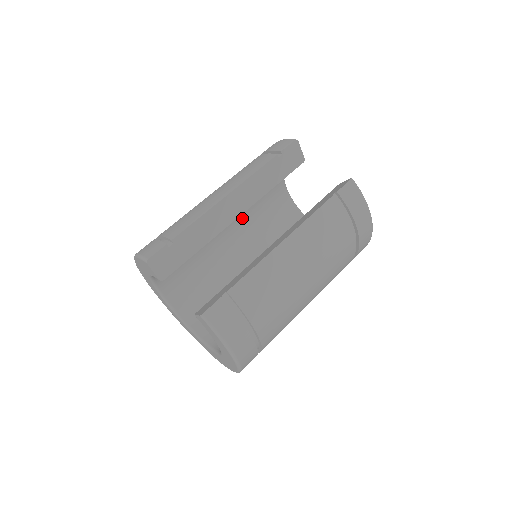
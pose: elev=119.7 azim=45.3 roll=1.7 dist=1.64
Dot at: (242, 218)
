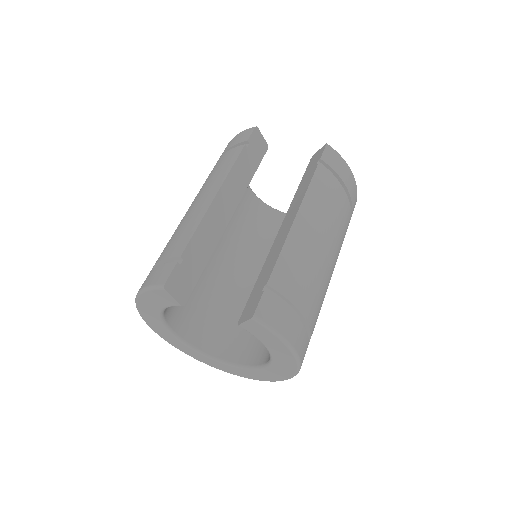
Dot at: occluded
